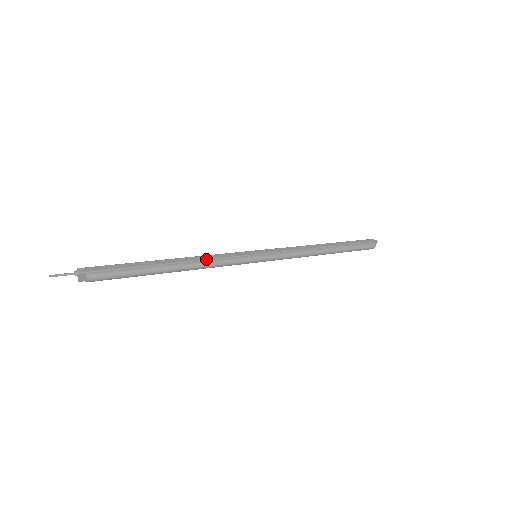
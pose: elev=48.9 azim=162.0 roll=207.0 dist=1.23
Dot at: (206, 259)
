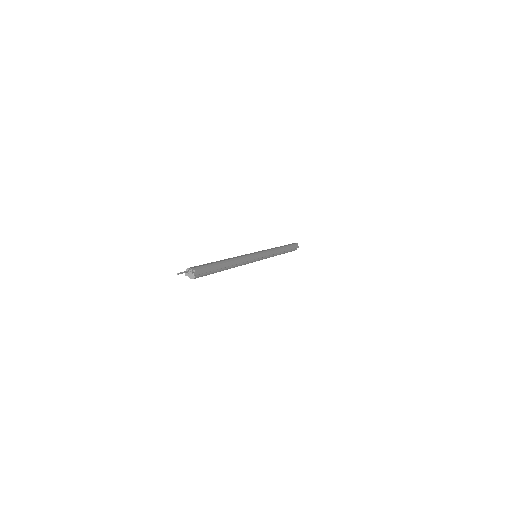
Dot at: (241, 263)
